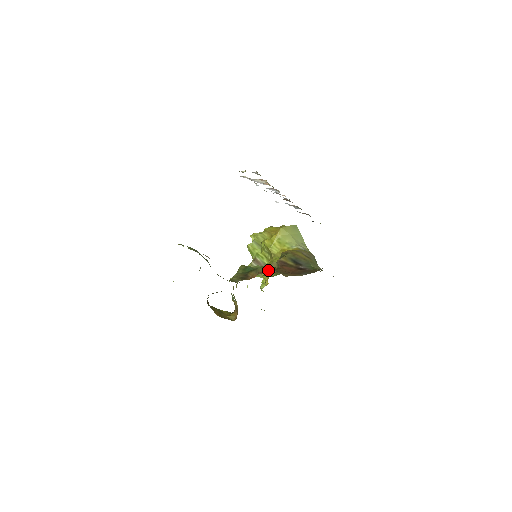
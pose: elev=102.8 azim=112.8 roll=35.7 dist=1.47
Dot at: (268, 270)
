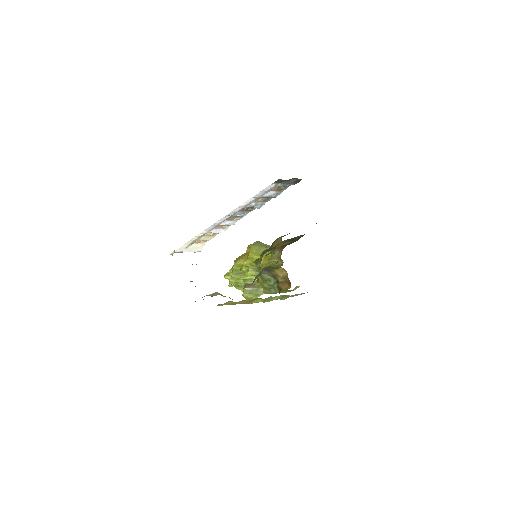
Dot at: (285, 235)
